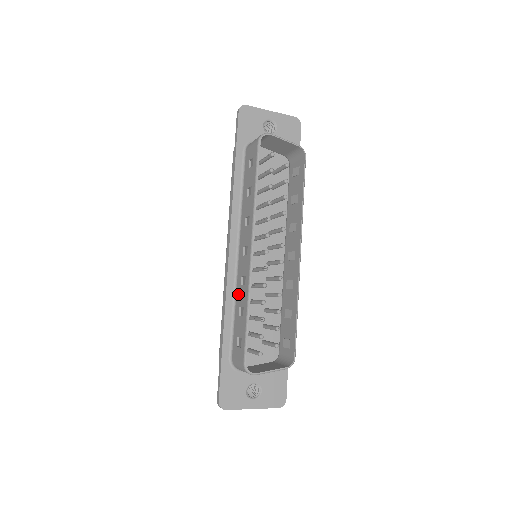
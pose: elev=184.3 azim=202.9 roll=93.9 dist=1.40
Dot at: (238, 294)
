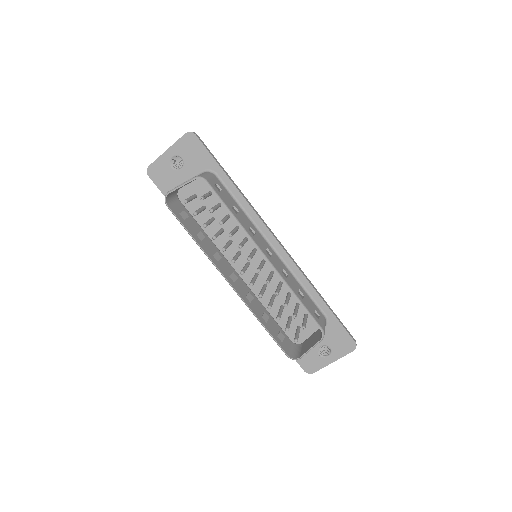
Dot at: occluded
